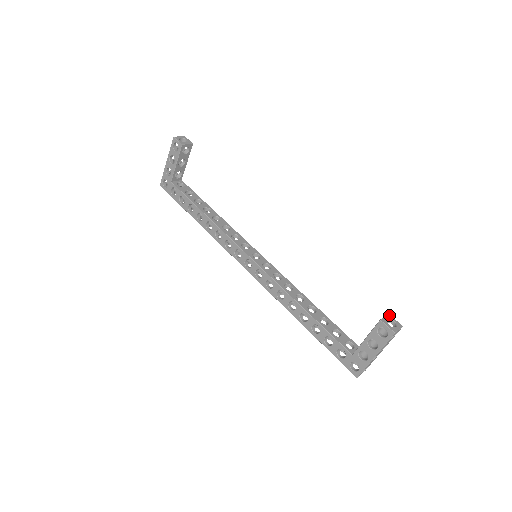
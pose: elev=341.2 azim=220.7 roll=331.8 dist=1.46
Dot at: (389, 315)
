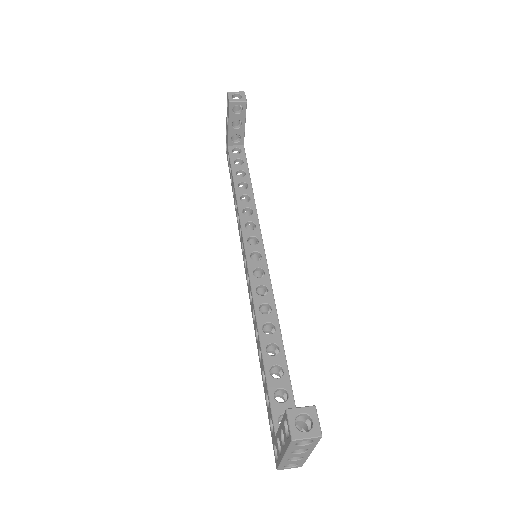
Dot at: (313, 408)
